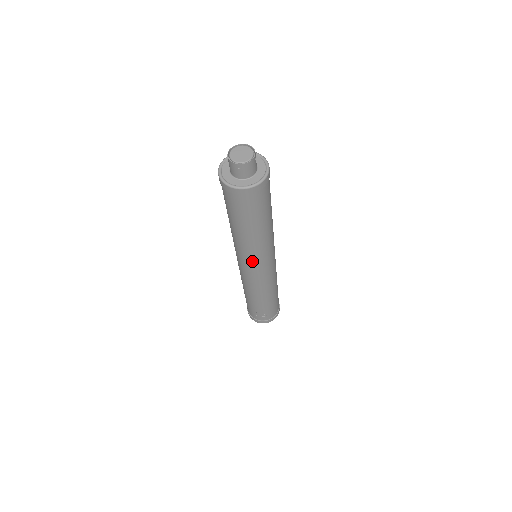
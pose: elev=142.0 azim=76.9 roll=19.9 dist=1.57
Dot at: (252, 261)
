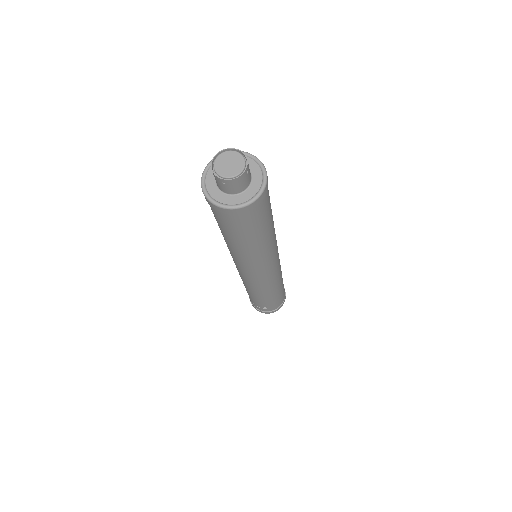
Dot at: (247, 268)
